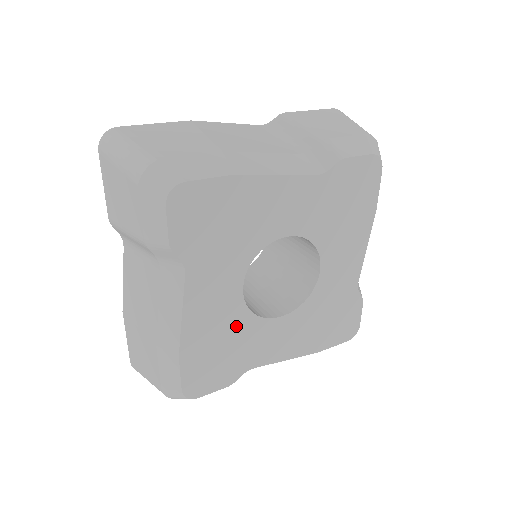
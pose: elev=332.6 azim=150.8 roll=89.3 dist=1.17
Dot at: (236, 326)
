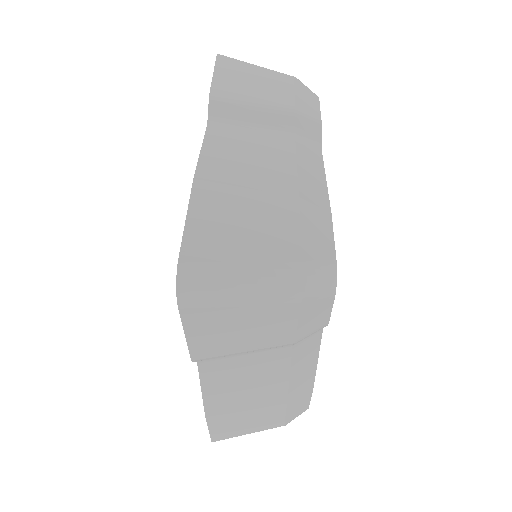
Dot at: occluded
